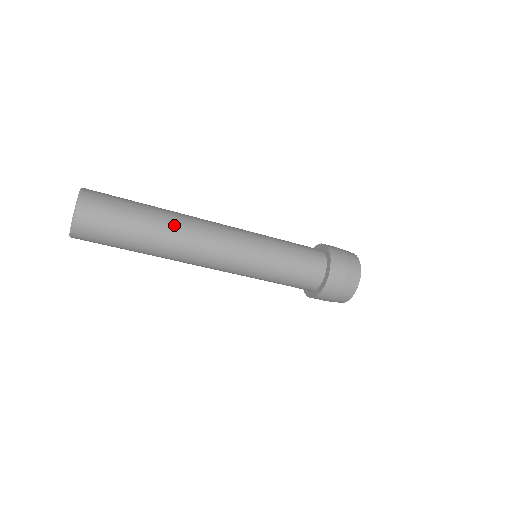
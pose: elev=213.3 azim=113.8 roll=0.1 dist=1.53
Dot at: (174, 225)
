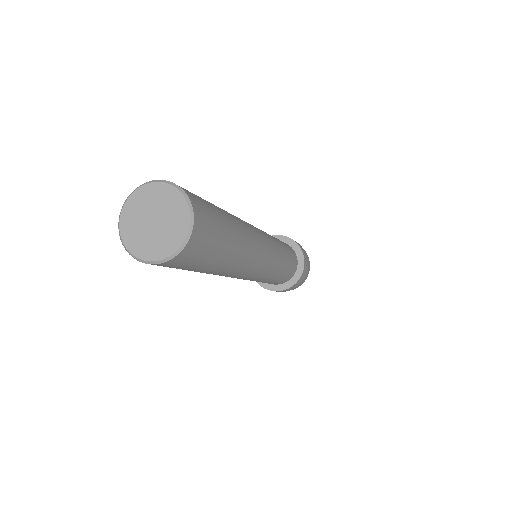
Dot at: (245, 232)
